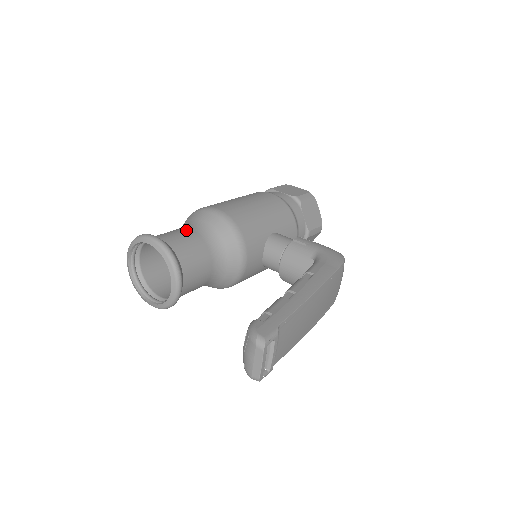
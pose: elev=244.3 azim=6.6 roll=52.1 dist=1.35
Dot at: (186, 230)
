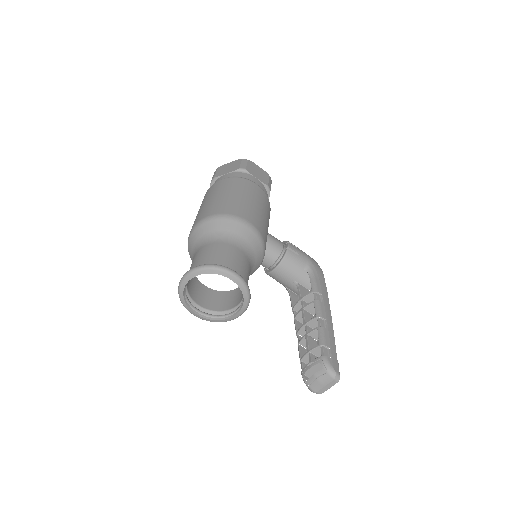
Dot at: (237, 251)
